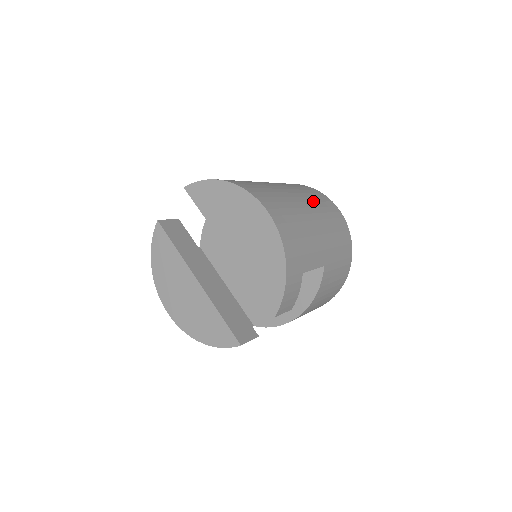
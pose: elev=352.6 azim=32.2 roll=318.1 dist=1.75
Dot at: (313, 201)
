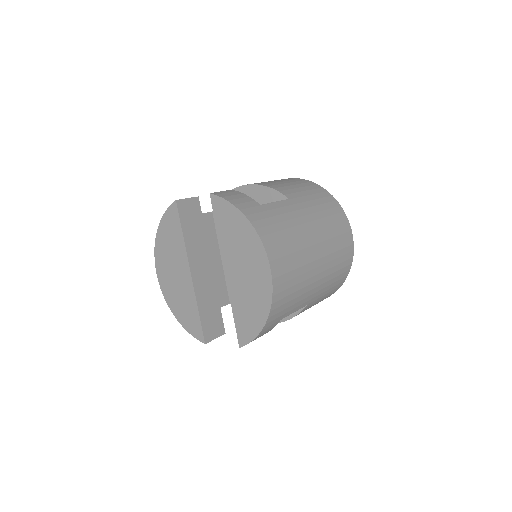
Dot at: (330, 238)
